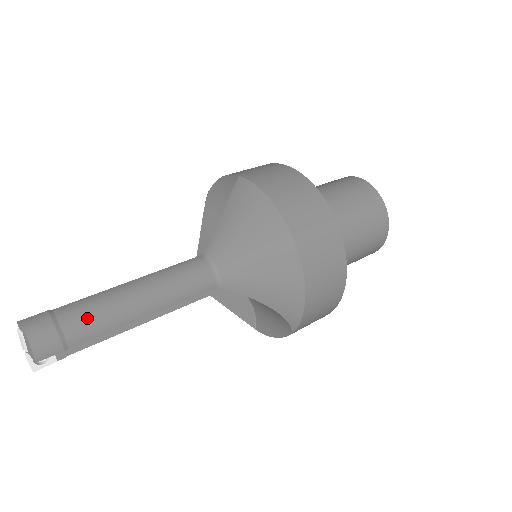
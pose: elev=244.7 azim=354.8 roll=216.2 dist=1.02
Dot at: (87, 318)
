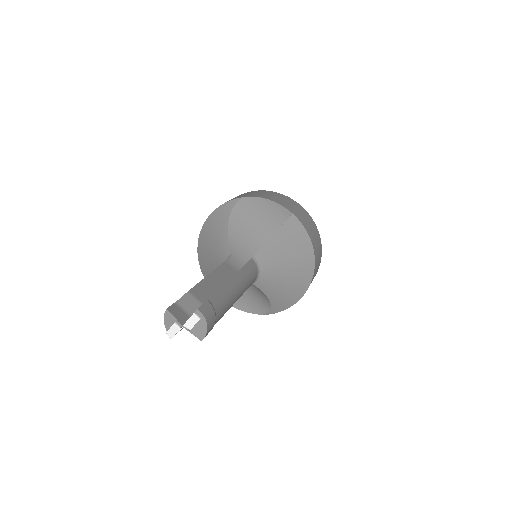
Dot at: (224, 308)
